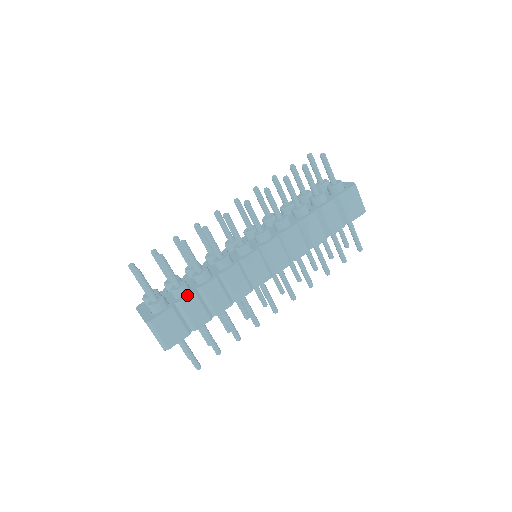
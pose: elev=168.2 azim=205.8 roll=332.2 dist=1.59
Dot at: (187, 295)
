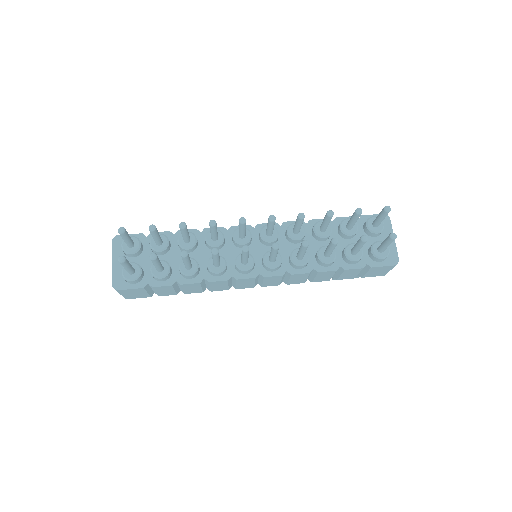
Dot at: (164, 284)
